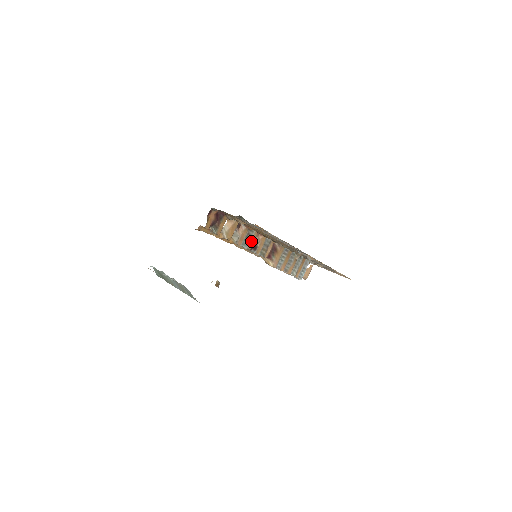
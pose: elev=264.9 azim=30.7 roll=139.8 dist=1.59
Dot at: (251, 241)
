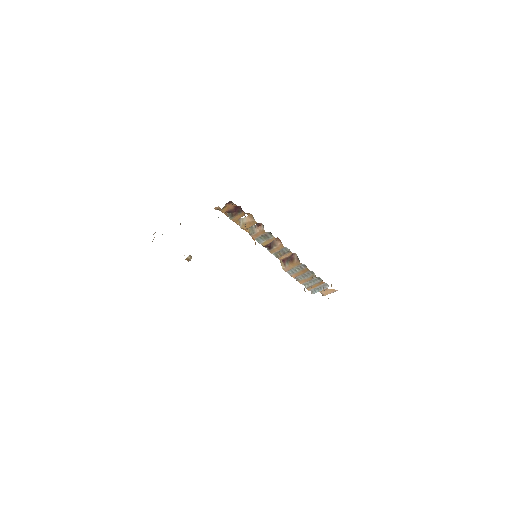
Dot at: (267, 241)
